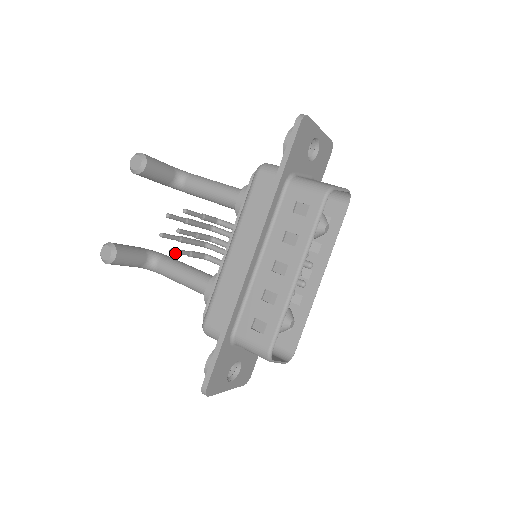
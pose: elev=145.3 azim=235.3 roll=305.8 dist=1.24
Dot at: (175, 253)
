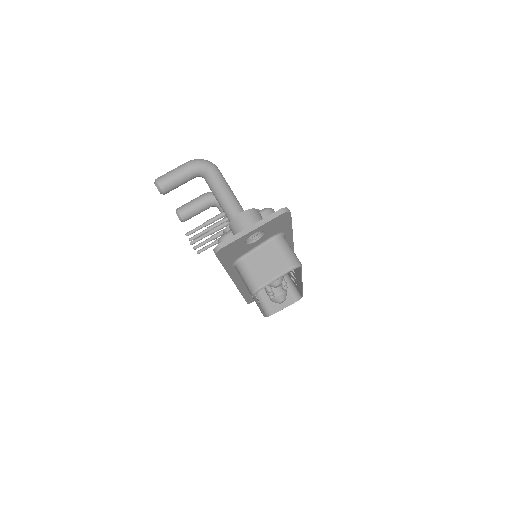
Dot at: (202, 251)
